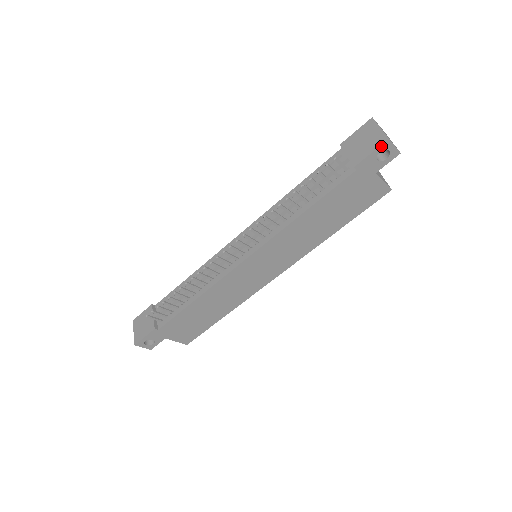
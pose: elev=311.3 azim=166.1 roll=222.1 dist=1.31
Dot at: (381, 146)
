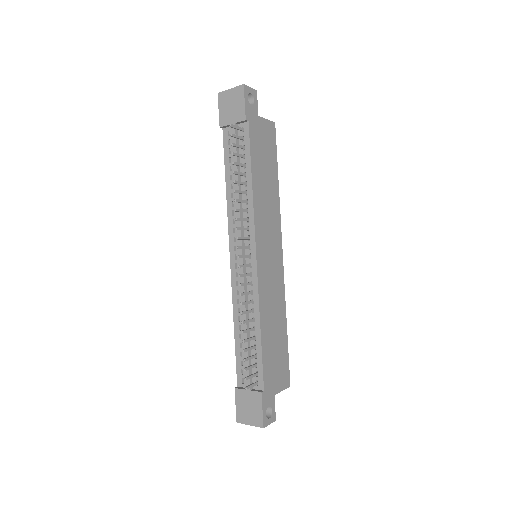
Dot at: (245, 93)
